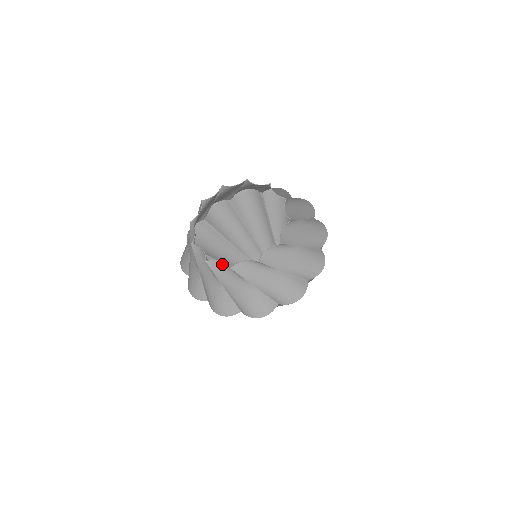
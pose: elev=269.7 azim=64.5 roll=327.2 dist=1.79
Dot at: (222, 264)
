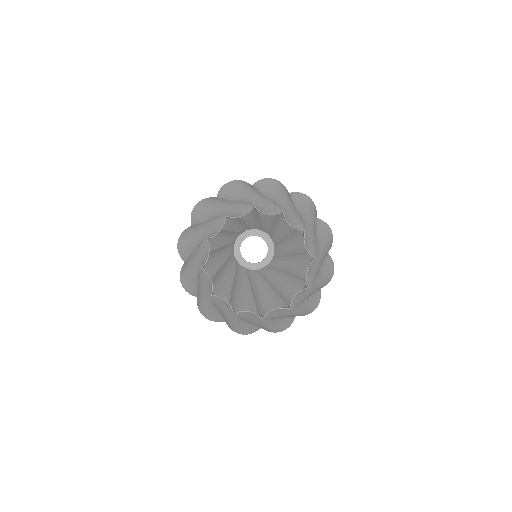
Dot at: (226, 303)
